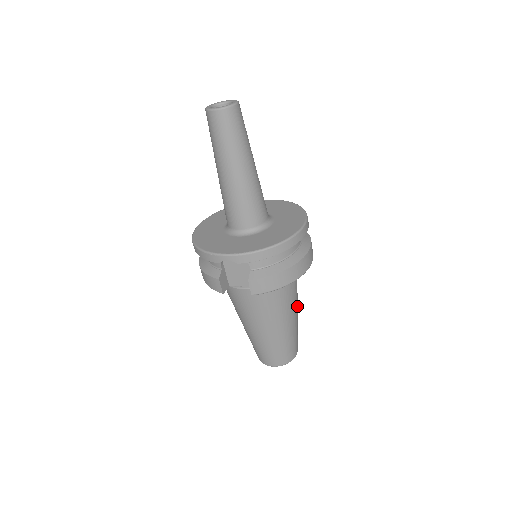
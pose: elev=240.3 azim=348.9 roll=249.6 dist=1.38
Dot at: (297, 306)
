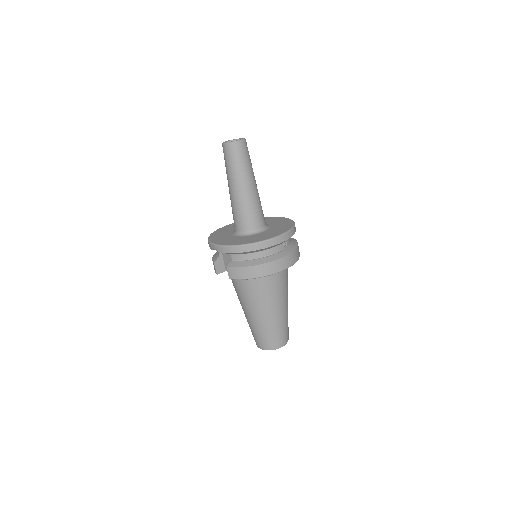
Dot at: (283, 305)
